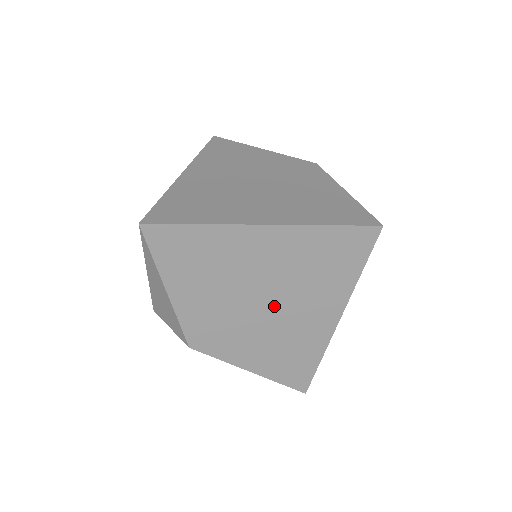
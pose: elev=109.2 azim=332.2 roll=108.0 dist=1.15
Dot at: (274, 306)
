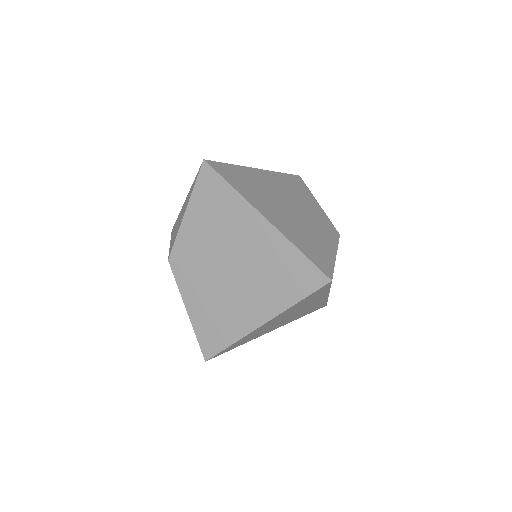
Dot at: (233, 277)
